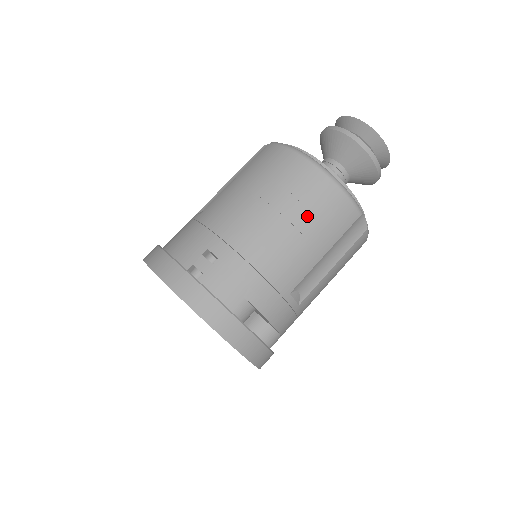
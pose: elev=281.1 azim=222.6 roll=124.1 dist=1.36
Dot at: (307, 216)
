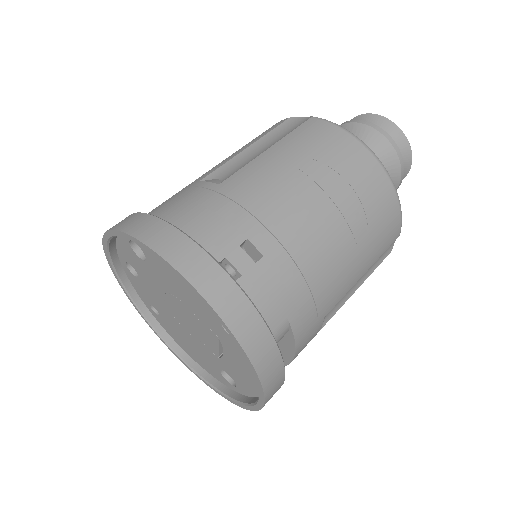
Dot at: (365, 223)
